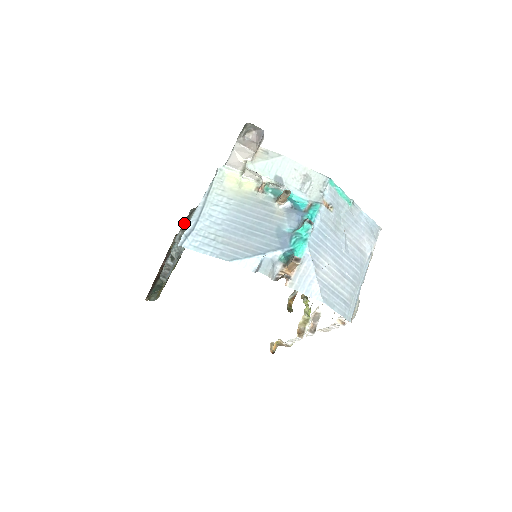
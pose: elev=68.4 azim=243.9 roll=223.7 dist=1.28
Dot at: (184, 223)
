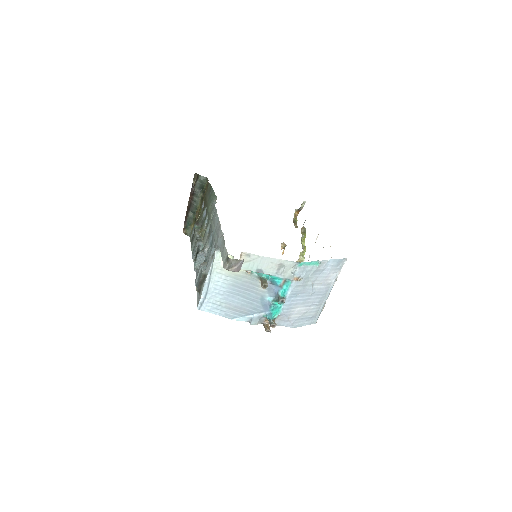
Dot at: (198, 288)
